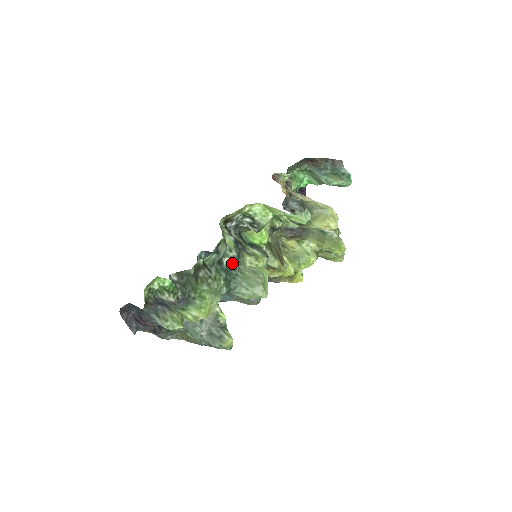
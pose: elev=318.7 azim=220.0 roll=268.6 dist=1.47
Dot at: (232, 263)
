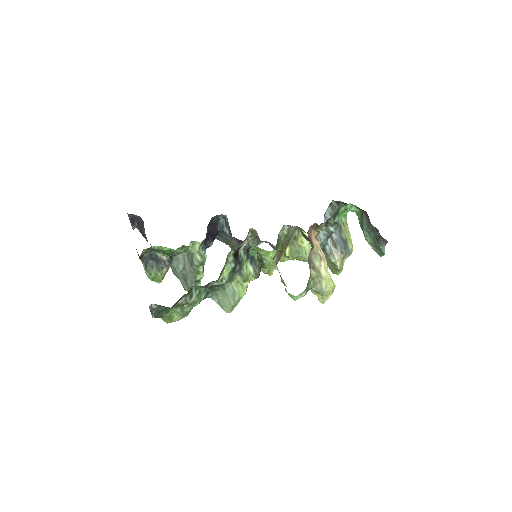
Dot at: (218, 285)
